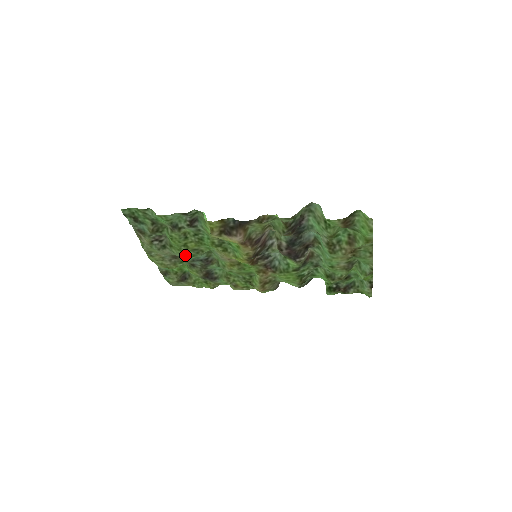
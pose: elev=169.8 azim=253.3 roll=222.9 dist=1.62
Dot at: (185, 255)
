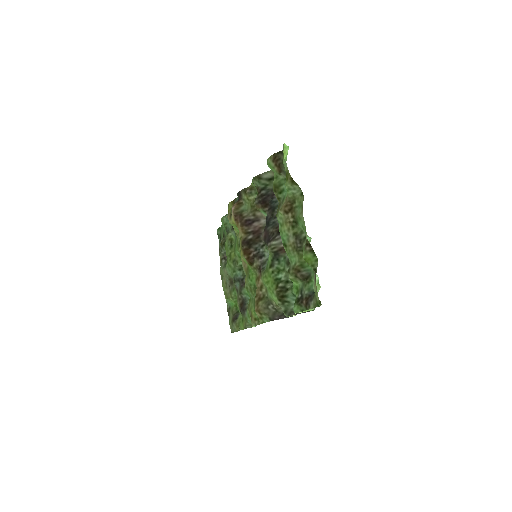
Dot at: (231, 271)
